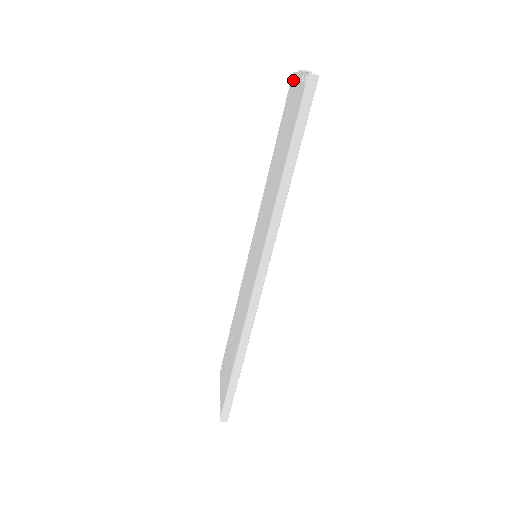
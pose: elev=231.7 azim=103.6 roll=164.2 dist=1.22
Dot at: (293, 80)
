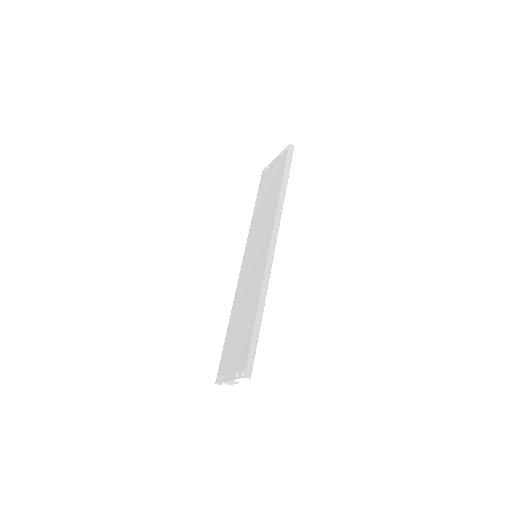
Dot at: (266, 170)
